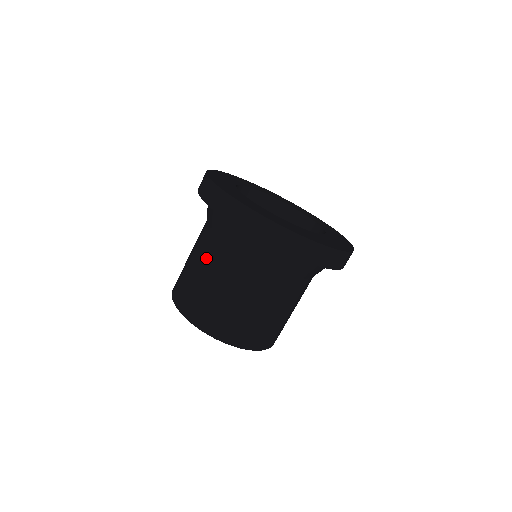
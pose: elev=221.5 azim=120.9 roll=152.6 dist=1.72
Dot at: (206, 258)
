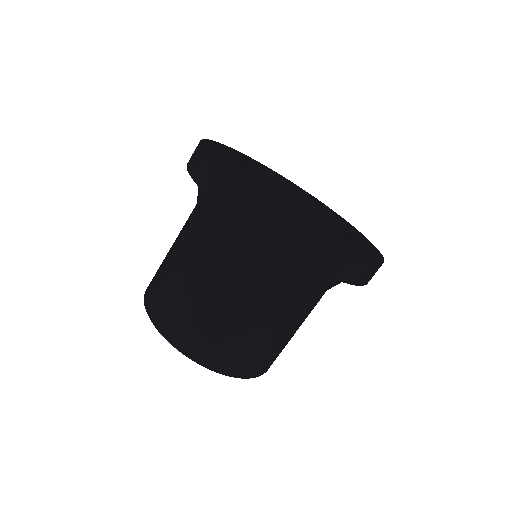
Dot at: (246, 300)
